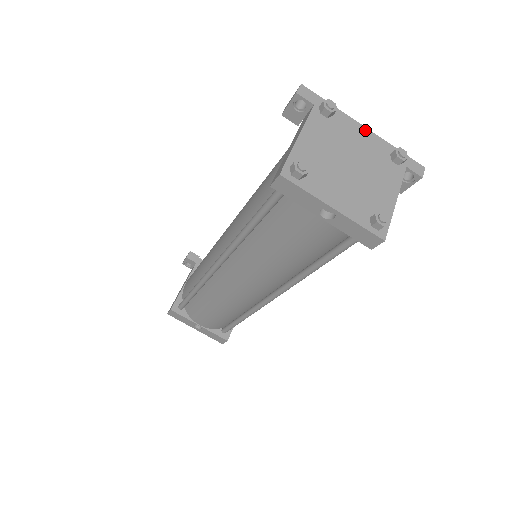
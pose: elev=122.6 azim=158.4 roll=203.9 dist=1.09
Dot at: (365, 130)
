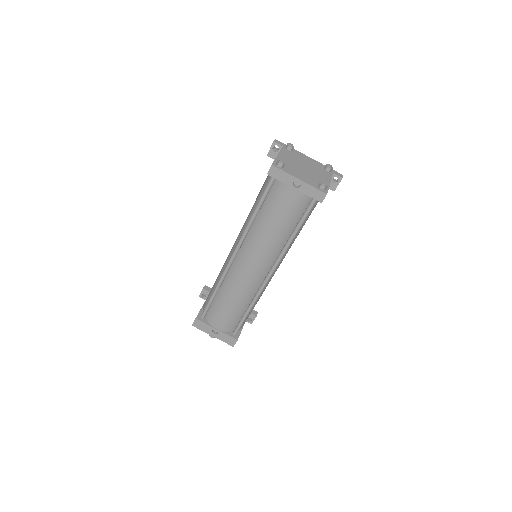
Dot at: (310, 158)
